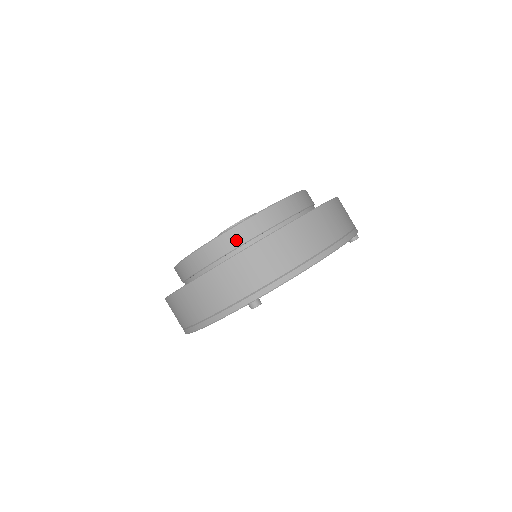
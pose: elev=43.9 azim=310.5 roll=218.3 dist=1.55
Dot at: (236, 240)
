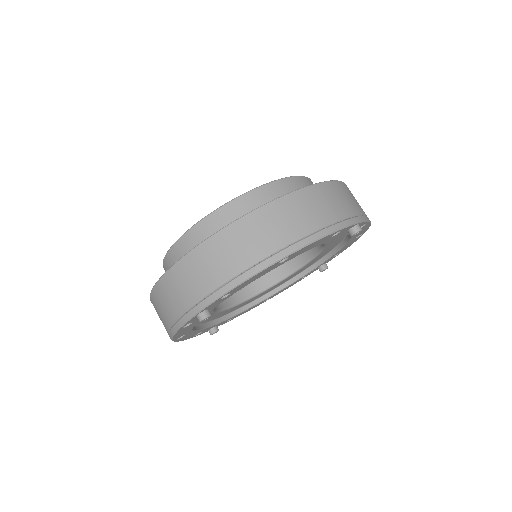
Dot at: (192, 244)
